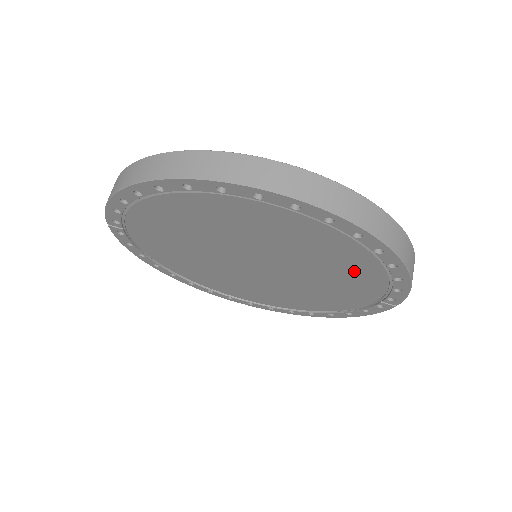
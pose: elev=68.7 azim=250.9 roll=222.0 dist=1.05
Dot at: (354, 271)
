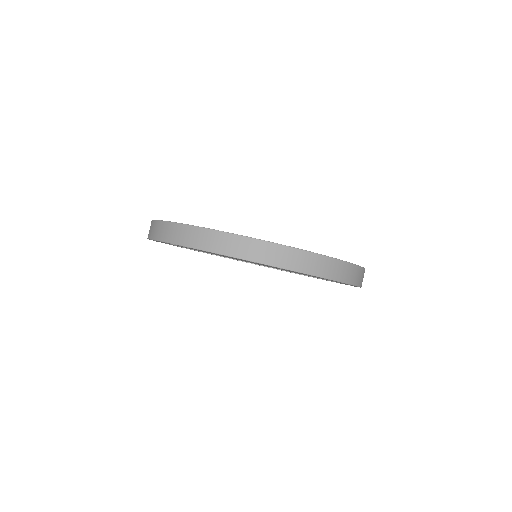
Dot at: occluded
